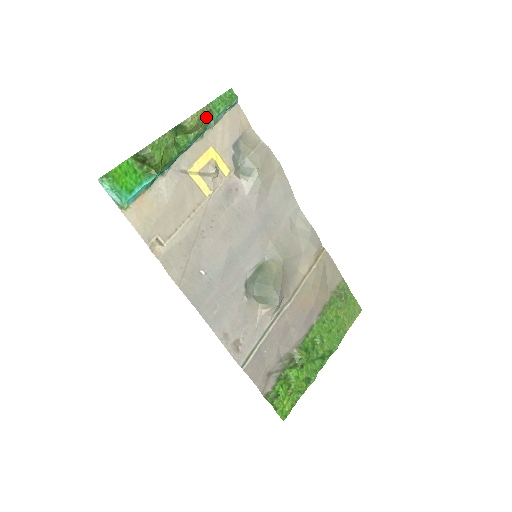
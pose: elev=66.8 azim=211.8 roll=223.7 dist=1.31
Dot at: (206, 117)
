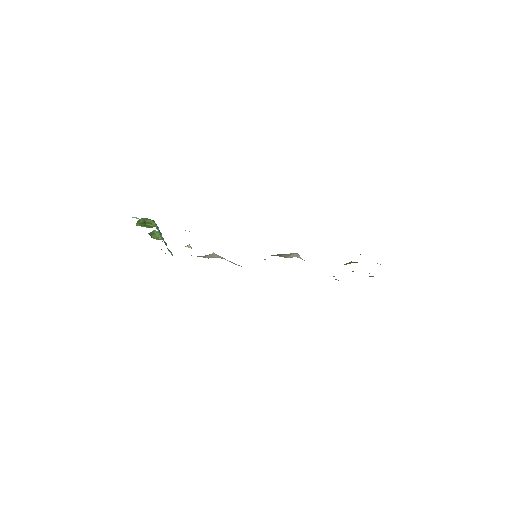
Dot at: occluded
